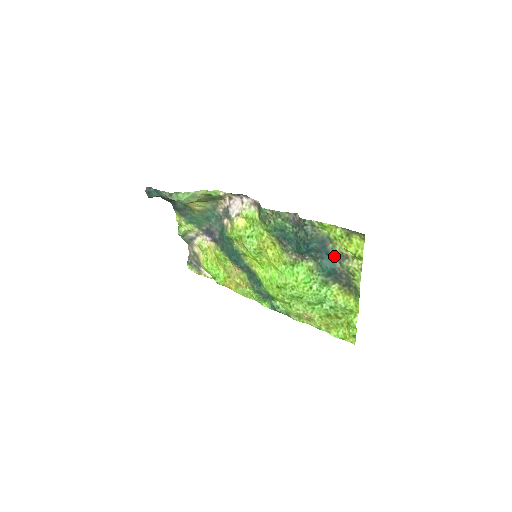
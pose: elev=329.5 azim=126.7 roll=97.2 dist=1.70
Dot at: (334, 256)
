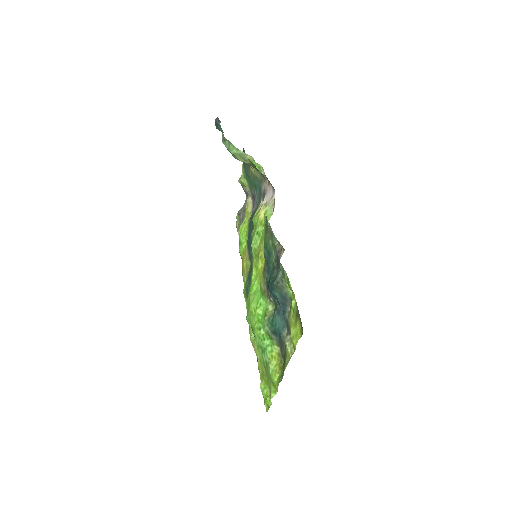
Dot at: (287, 321)
